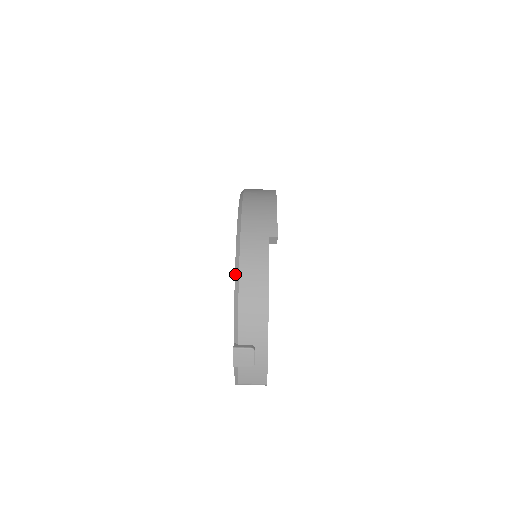
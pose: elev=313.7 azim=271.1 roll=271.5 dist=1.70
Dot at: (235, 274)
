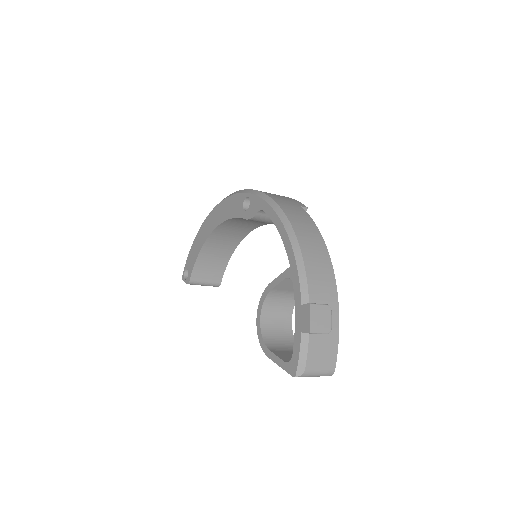
Dot at: (286, 228)
